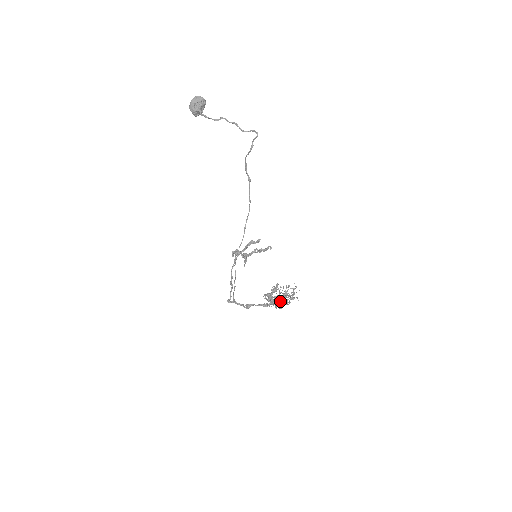
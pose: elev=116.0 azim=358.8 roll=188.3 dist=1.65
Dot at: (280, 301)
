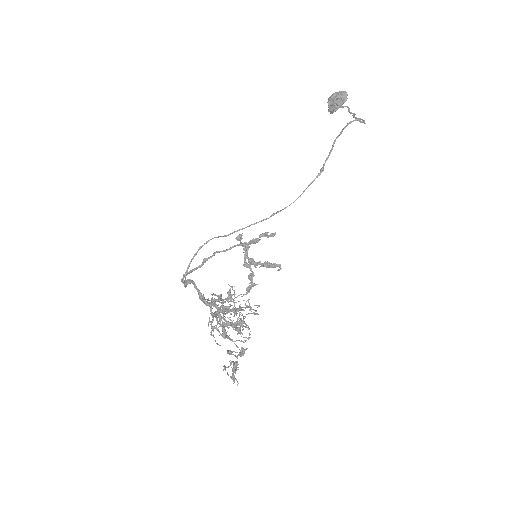
Dot at: (221, 306)
